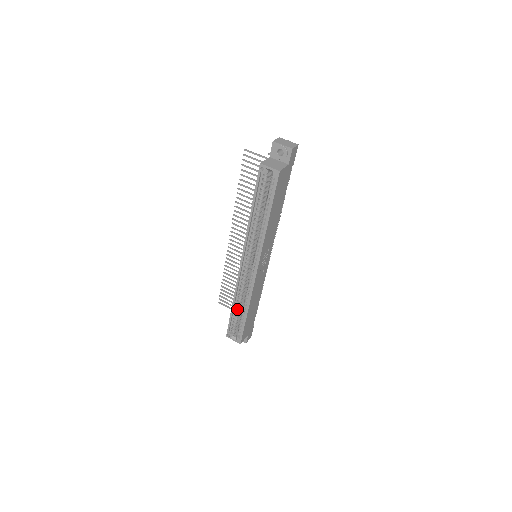
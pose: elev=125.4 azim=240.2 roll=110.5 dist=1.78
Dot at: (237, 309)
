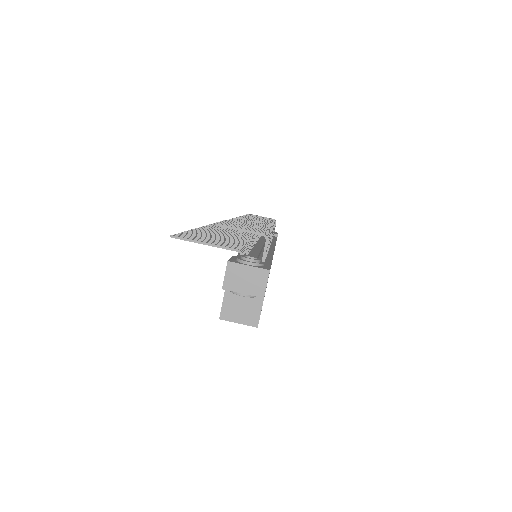
Dot at: occluded
